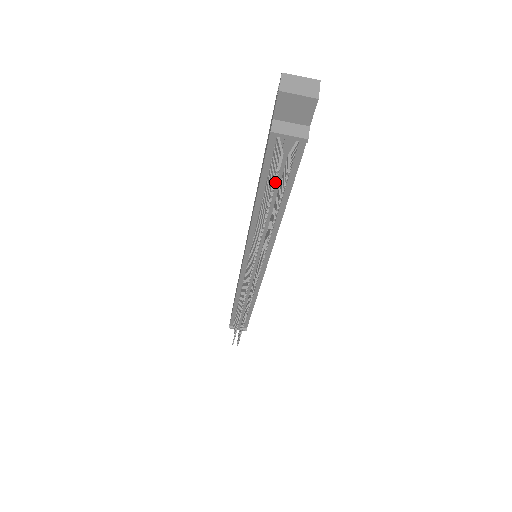
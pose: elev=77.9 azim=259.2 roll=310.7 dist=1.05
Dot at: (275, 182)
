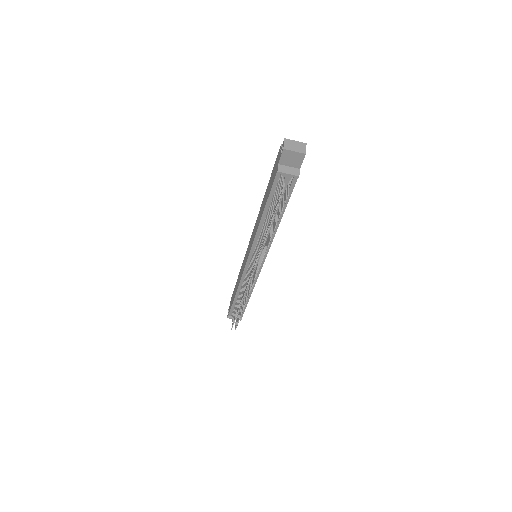
Dot at: (279, 201)
